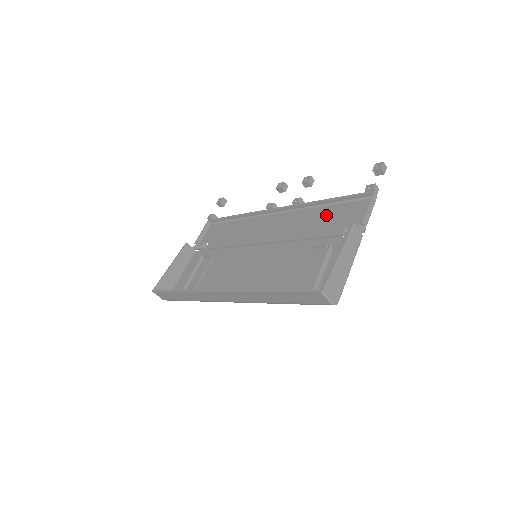
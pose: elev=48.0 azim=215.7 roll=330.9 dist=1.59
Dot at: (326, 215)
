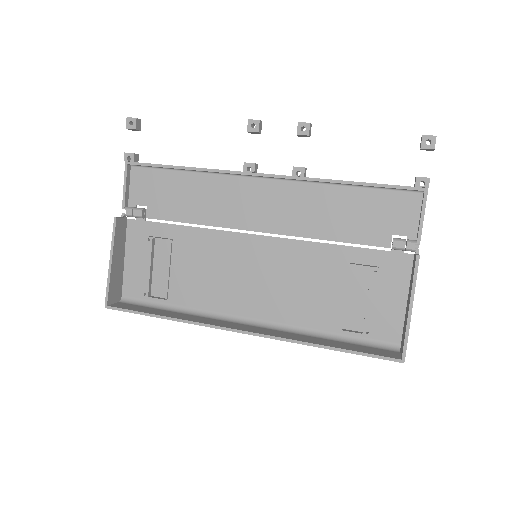
Dot at: (353, 206)
